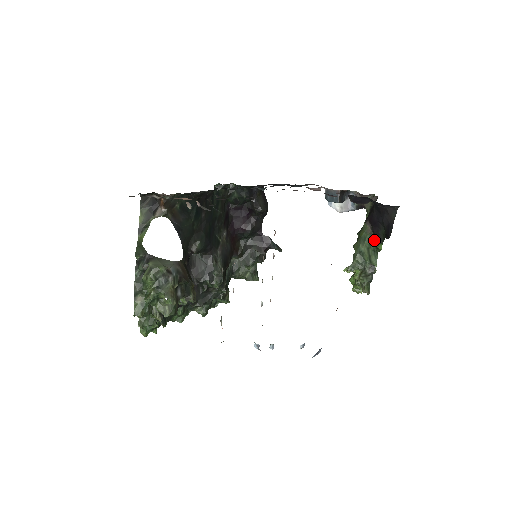
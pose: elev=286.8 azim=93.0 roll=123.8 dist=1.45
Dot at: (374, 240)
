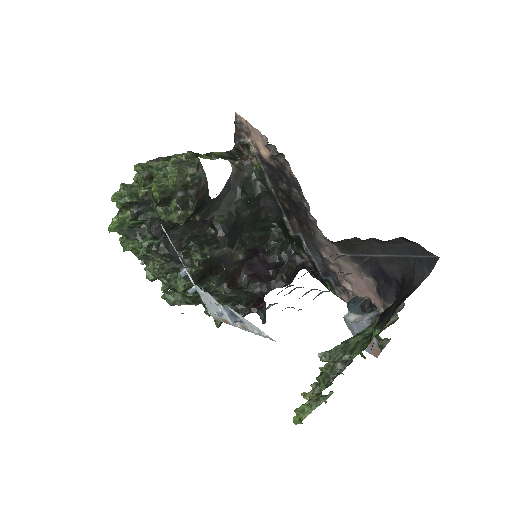
Dot at: occluded
